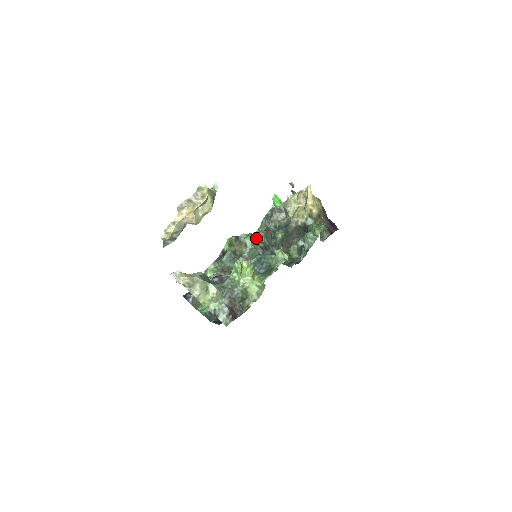
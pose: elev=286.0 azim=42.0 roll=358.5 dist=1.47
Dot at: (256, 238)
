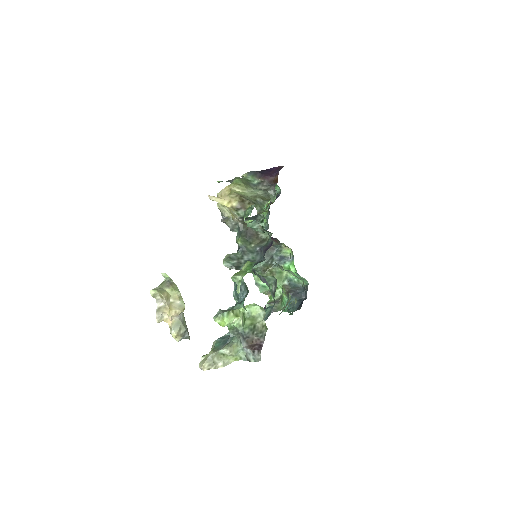
Dot at: occluded
